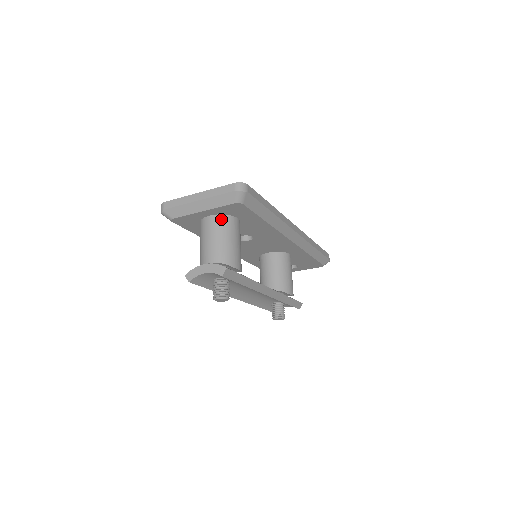
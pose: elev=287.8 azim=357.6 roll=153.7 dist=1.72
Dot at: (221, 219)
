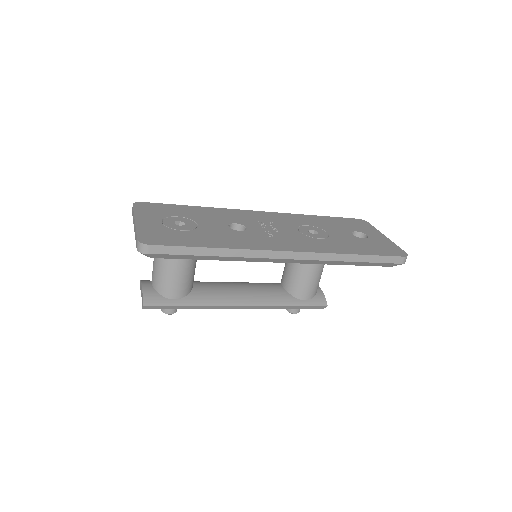
Dot at: occluded
